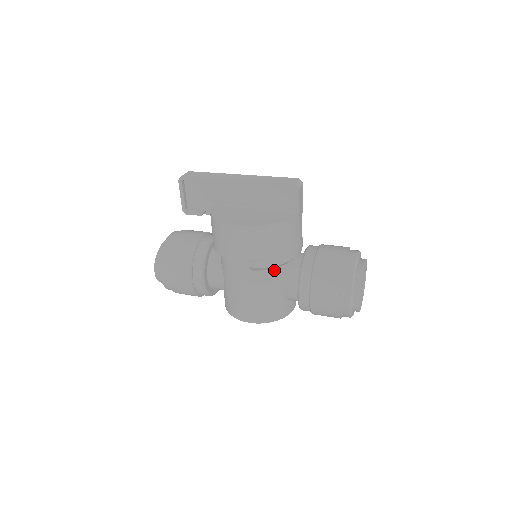
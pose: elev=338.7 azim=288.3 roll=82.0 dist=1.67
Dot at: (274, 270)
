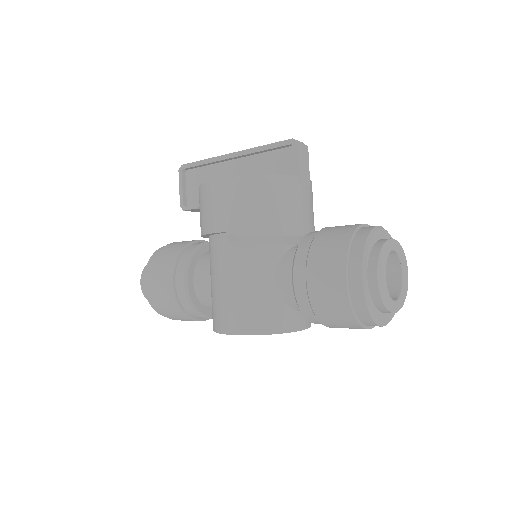
Dot at: (264, 249)
